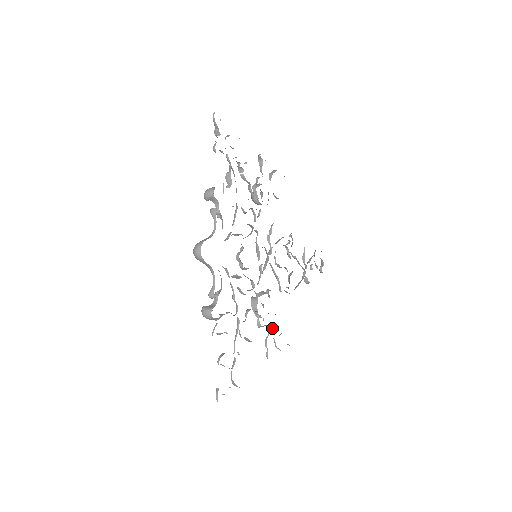
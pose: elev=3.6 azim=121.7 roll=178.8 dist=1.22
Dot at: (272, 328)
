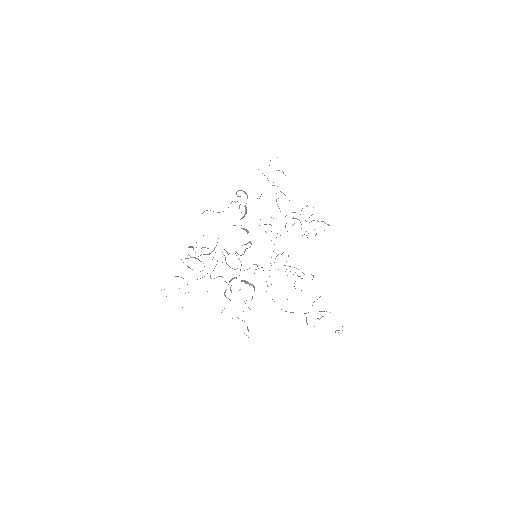
Dot at: occluded
